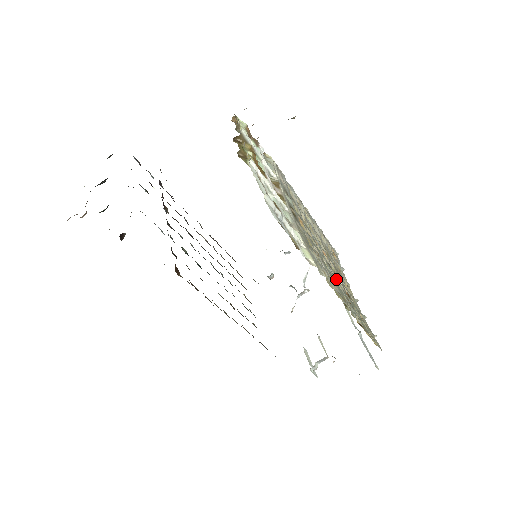
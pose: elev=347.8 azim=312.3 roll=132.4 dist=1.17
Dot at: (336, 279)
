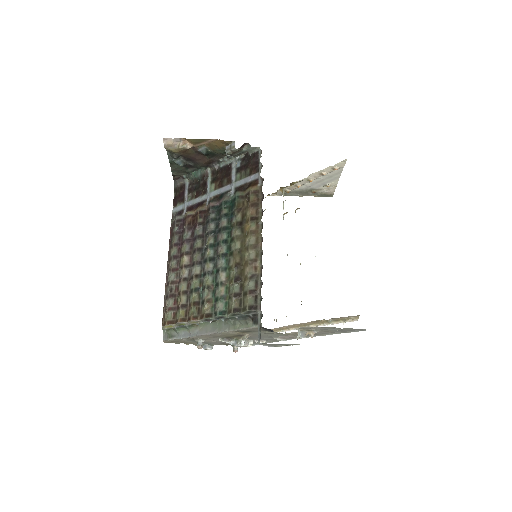
Dot at: occluded
